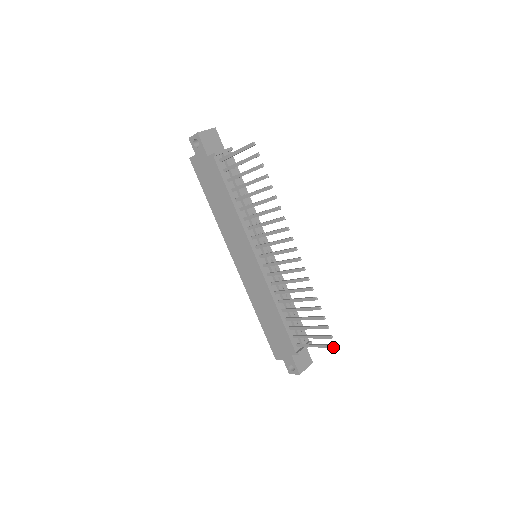
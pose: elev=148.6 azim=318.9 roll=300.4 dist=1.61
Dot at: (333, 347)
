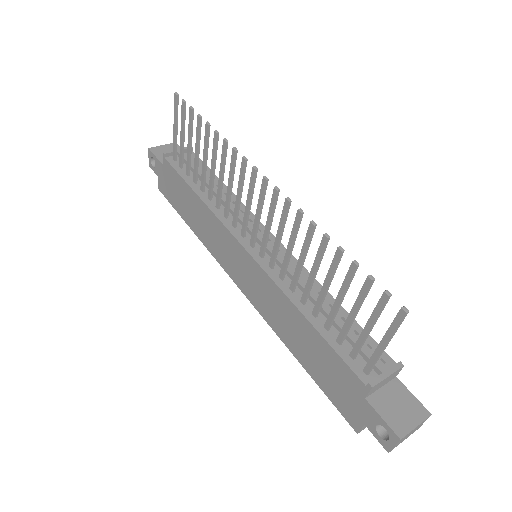
Dot at: (402, 315)
